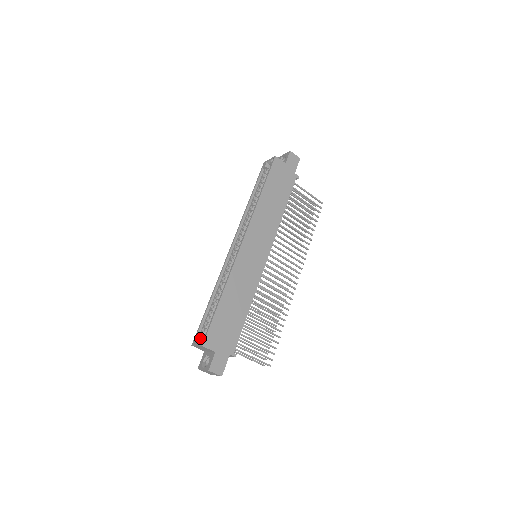
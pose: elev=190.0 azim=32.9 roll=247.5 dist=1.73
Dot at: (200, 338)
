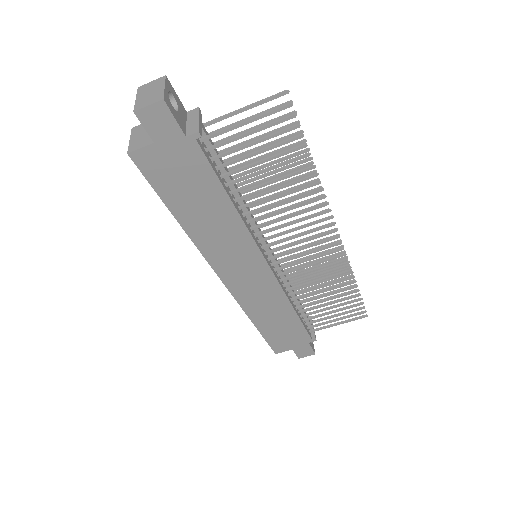
Dot at: occluded
